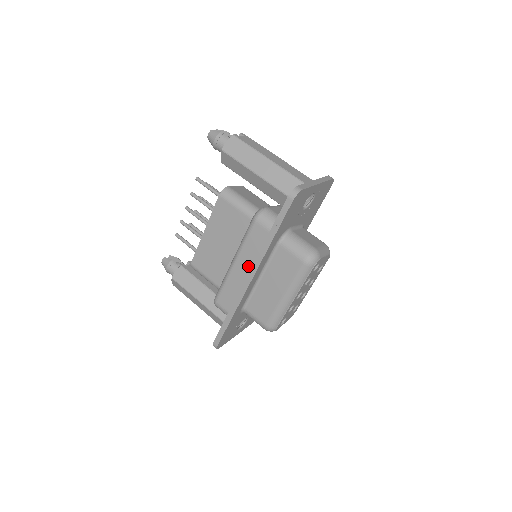
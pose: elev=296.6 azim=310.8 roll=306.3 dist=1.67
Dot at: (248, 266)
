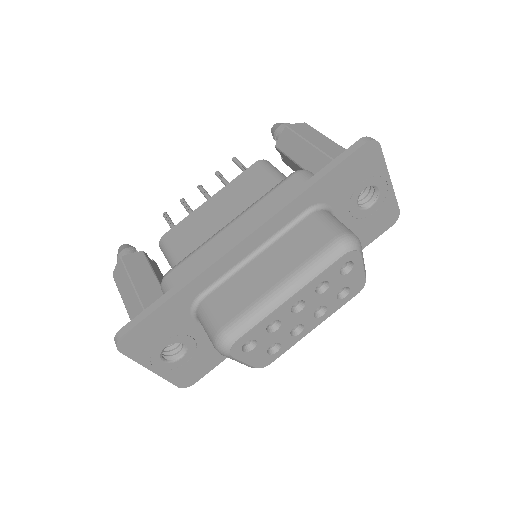
Dot at: occluded
